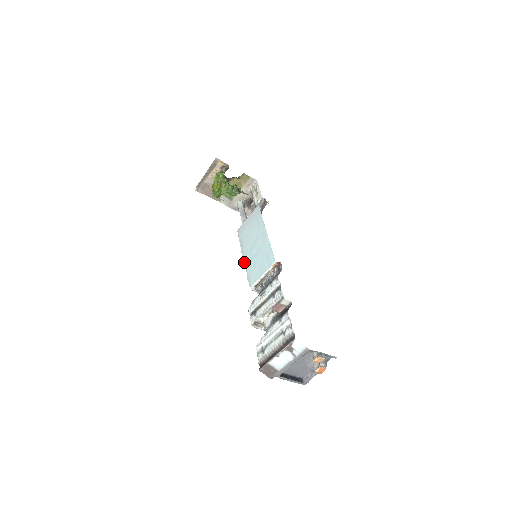
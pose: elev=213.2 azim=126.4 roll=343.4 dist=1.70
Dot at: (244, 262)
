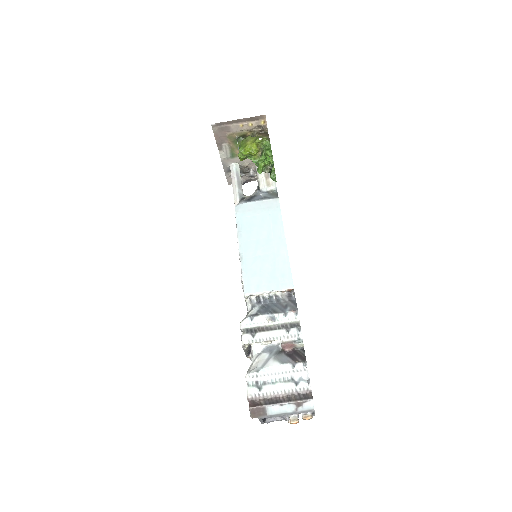
Dot at: (241, 255)
